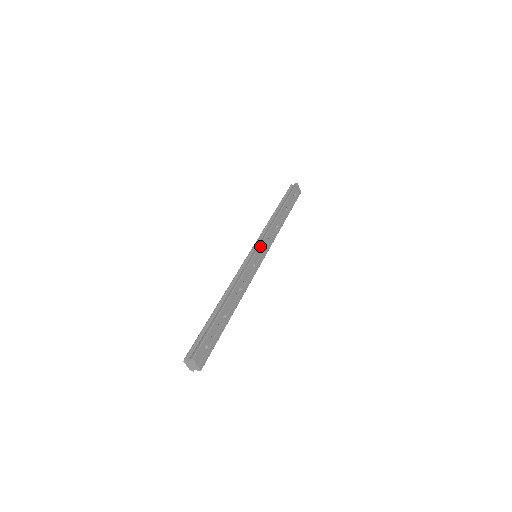
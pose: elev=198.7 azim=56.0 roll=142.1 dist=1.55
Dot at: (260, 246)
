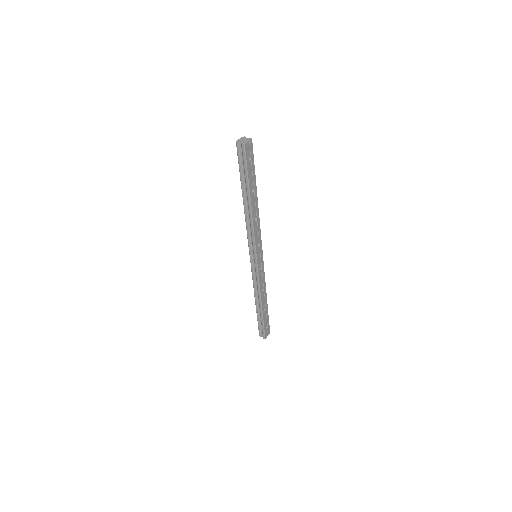
Dot at: (256, 256)
